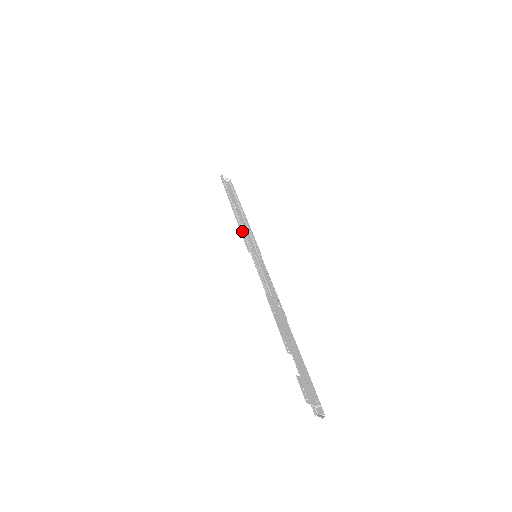
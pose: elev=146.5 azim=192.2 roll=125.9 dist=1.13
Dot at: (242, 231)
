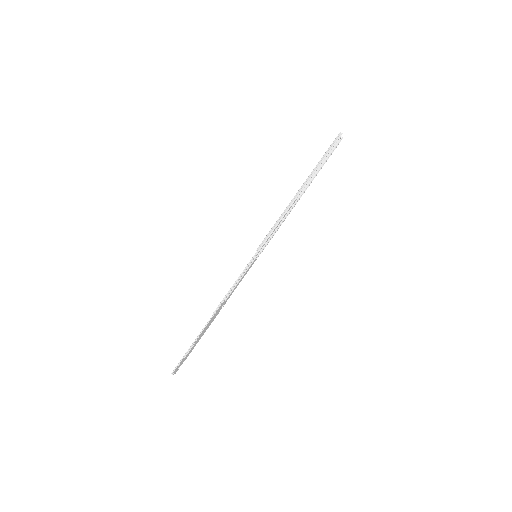
Dot at: (274, 229)
